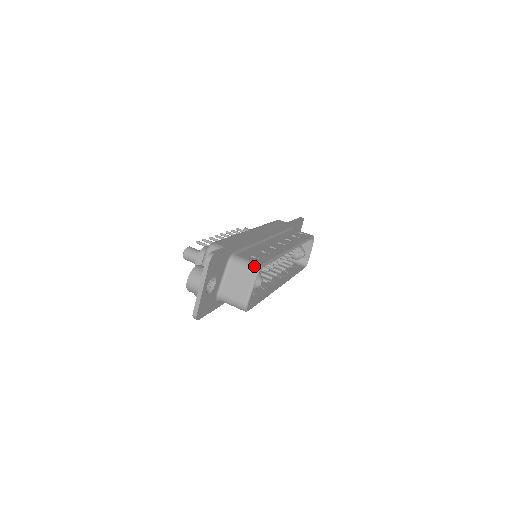
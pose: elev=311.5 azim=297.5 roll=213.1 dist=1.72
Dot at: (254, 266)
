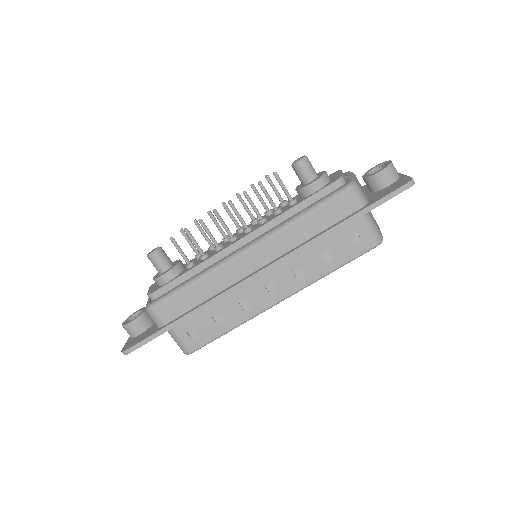
Dot at: (183, 350)
